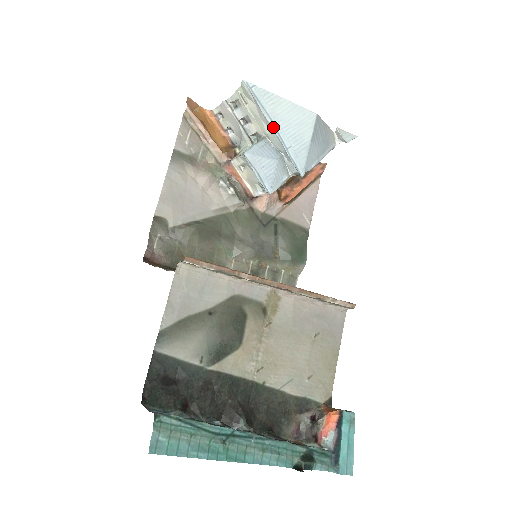
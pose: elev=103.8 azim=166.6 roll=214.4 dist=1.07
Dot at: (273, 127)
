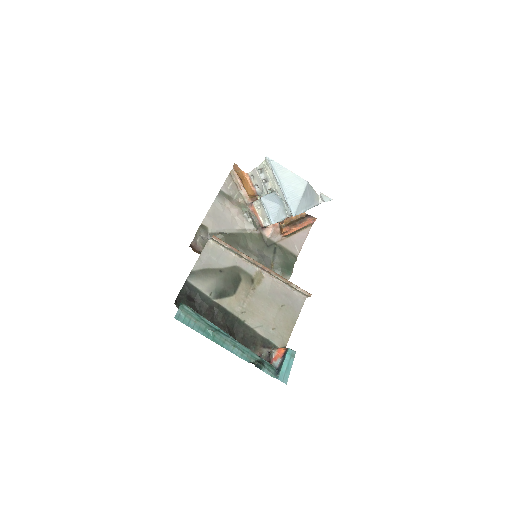
Dot at: (280, 185)
